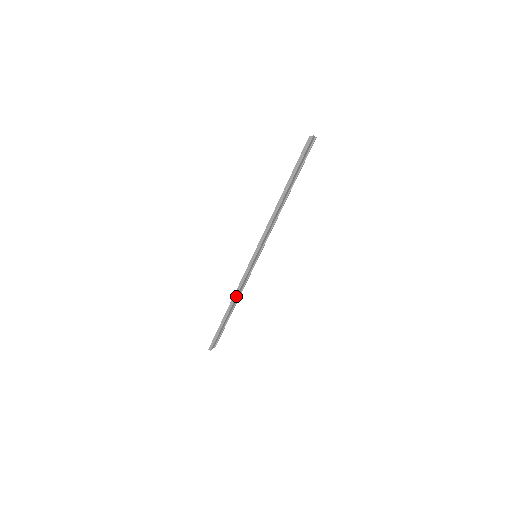
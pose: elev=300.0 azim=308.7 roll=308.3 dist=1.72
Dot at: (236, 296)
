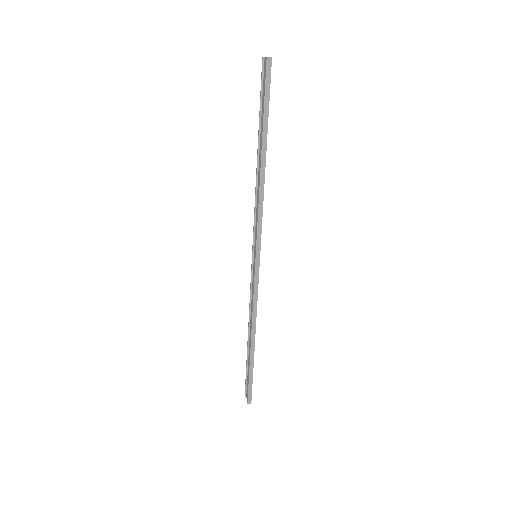
Dot at: (255, 319)
